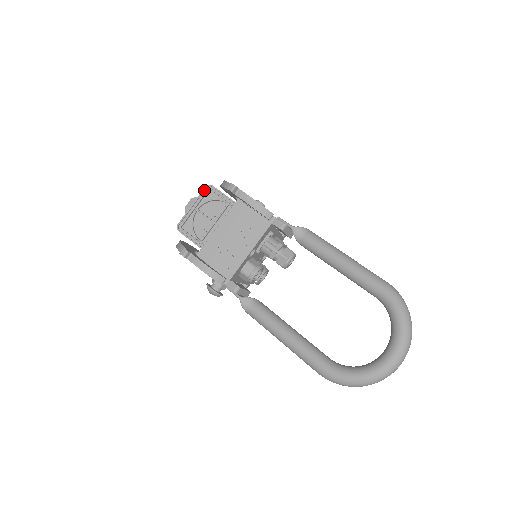
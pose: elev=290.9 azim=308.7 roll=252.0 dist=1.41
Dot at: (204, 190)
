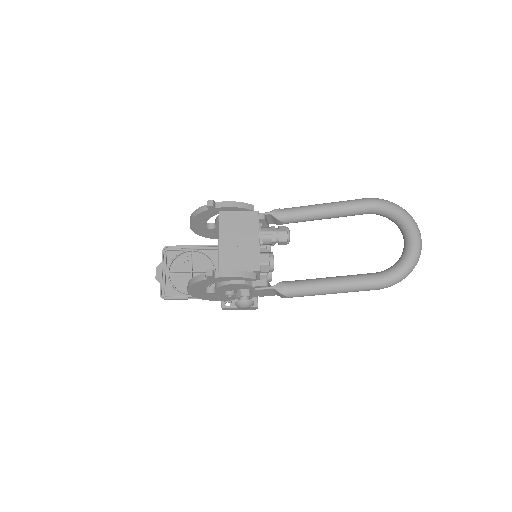
Dot at: (163, 254)
